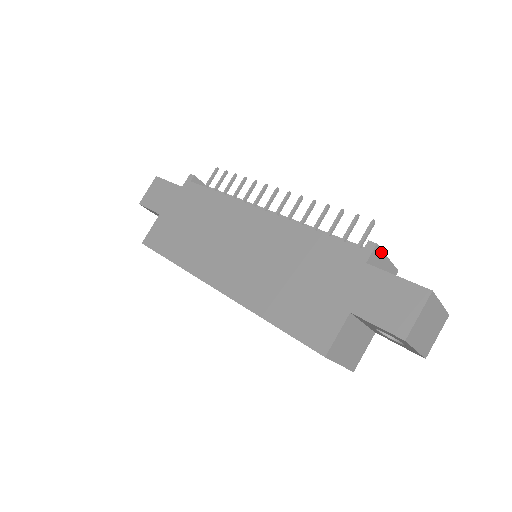
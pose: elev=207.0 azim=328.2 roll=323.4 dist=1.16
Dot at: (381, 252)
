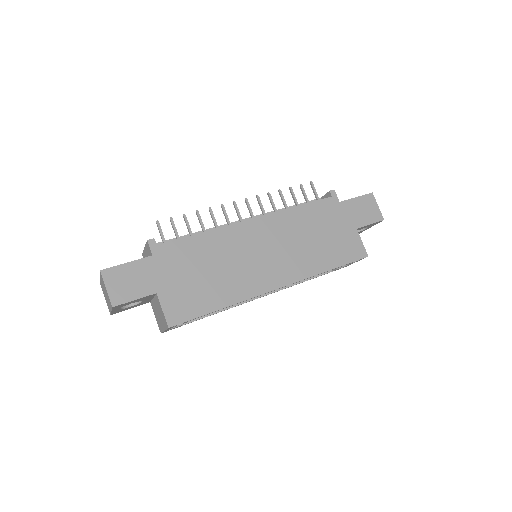
Dot at: occluded
